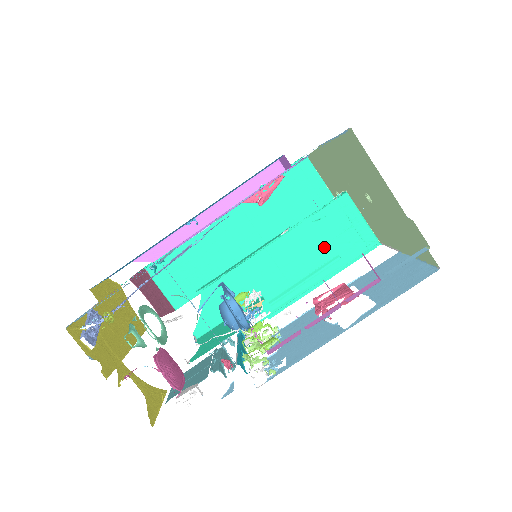
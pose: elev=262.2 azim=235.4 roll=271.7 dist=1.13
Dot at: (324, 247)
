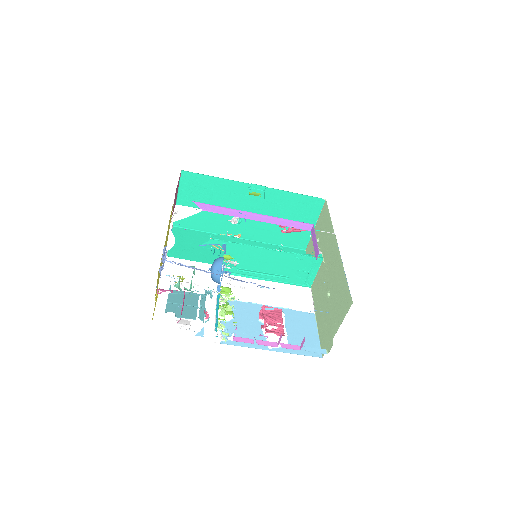
Dot at: (287, 269)
